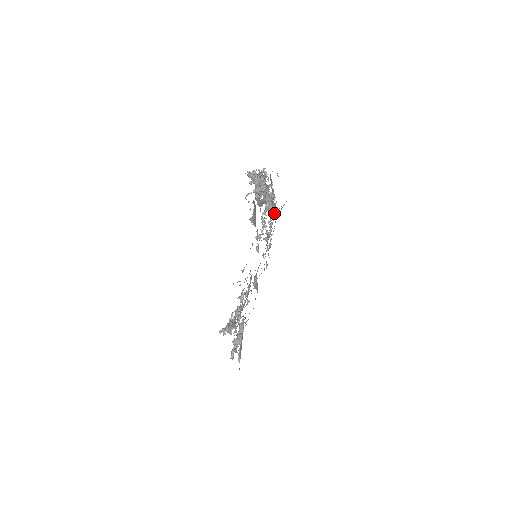
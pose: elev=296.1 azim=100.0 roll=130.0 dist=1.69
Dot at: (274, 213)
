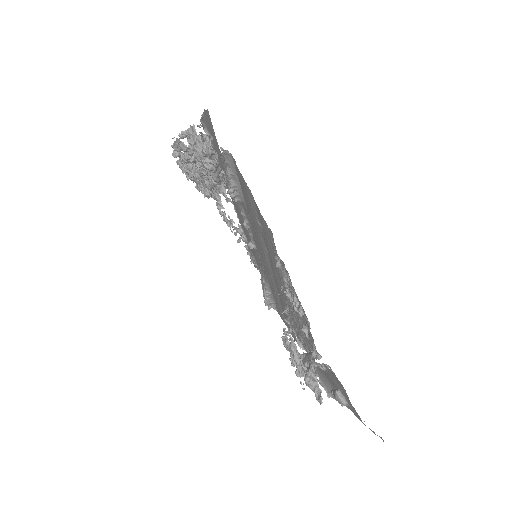
Dot at: occluded
